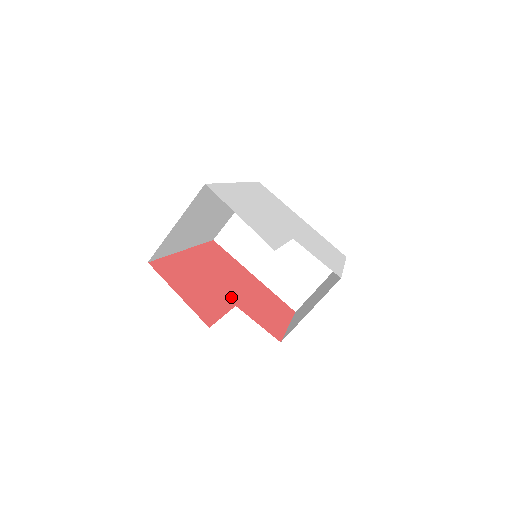
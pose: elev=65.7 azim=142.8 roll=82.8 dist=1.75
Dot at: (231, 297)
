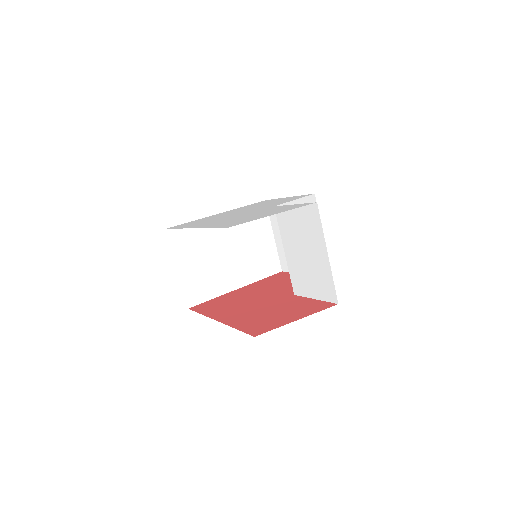
Dot at: (282, 297)
